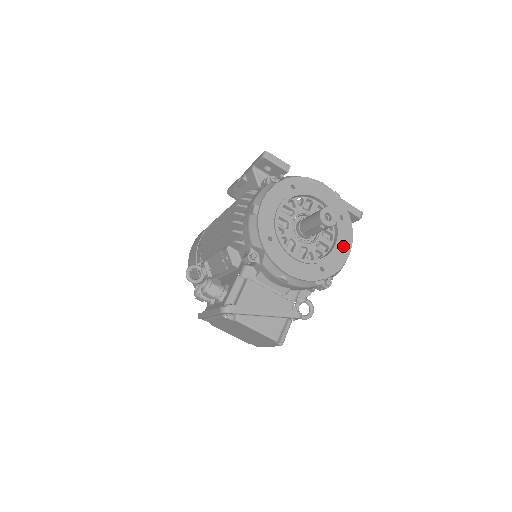
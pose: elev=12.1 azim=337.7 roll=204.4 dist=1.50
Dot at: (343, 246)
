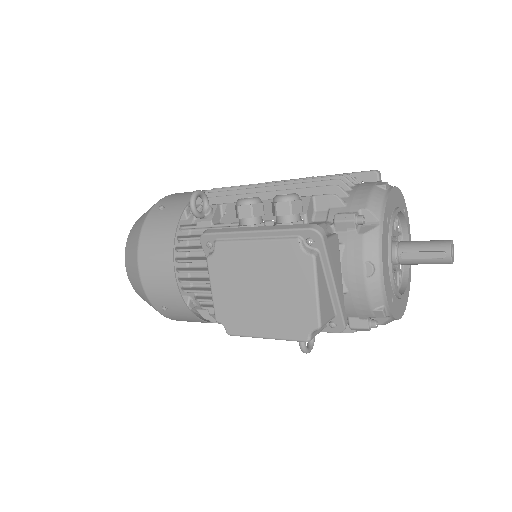
Dot at: (402, 303)
